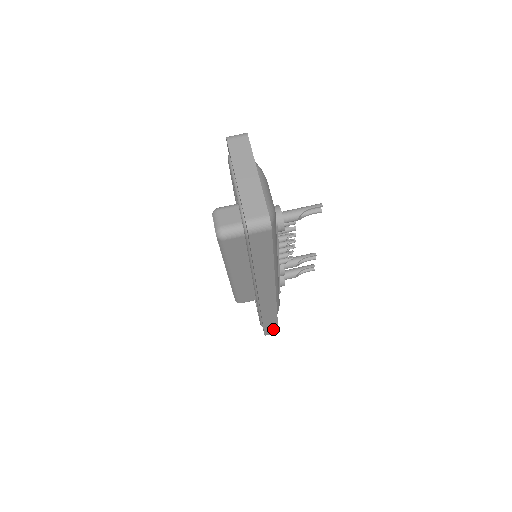
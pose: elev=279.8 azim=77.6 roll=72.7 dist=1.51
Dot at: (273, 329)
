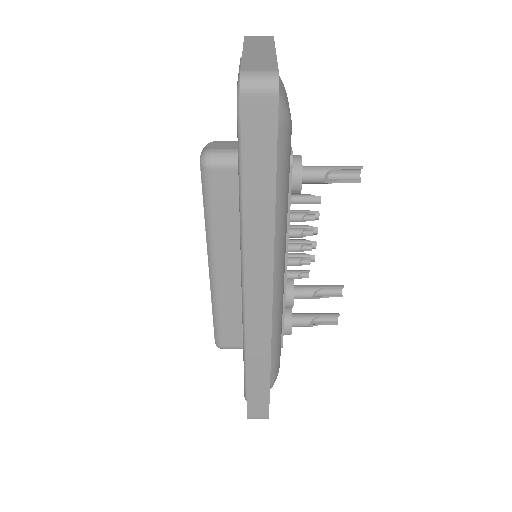
Dot at: (261, 404)
